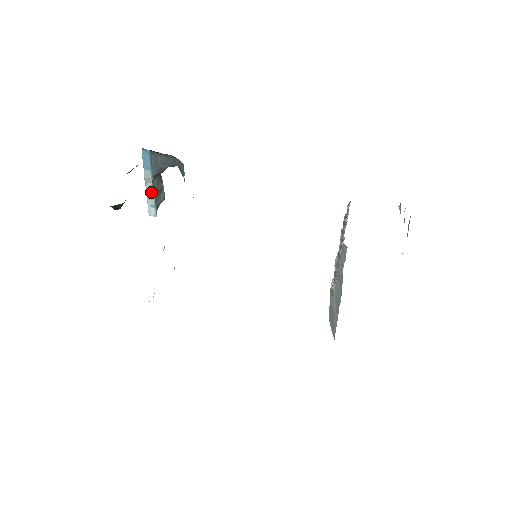
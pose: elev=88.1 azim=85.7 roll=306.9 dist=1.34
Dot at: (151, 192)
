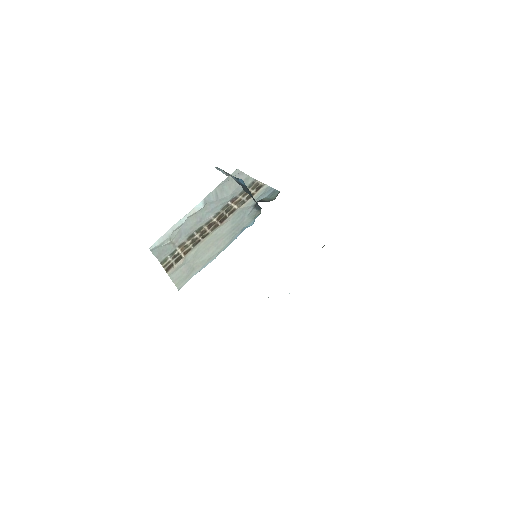
Dot at: (227, 174)
